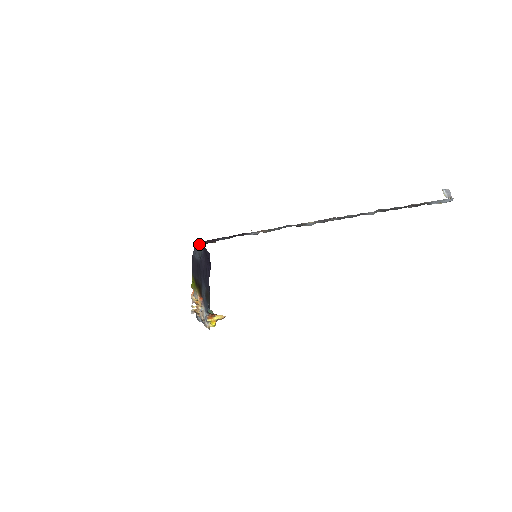
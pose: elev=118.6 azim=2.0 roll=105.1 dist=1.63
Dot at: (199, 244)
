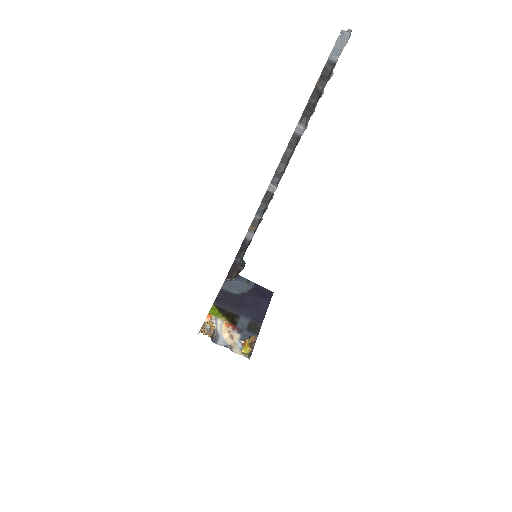
Dot at: (241, 281)
